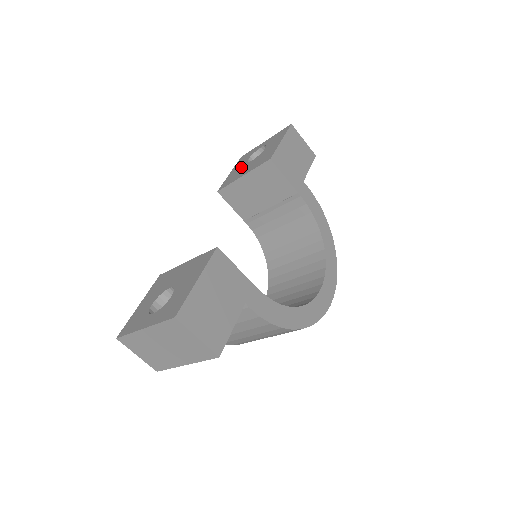
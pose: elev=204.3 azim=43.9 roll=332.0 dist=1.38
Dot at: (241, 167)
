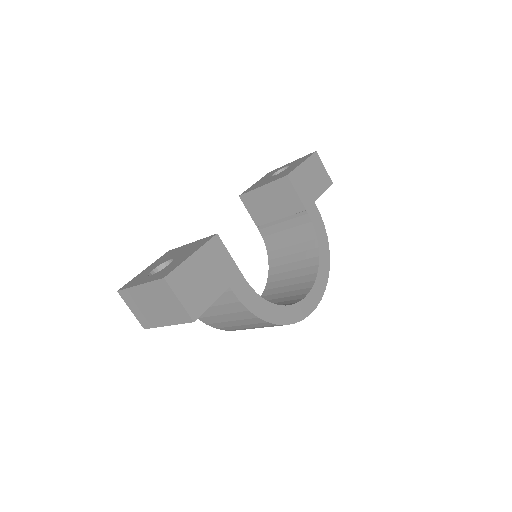
Dot at: (265, 179)
